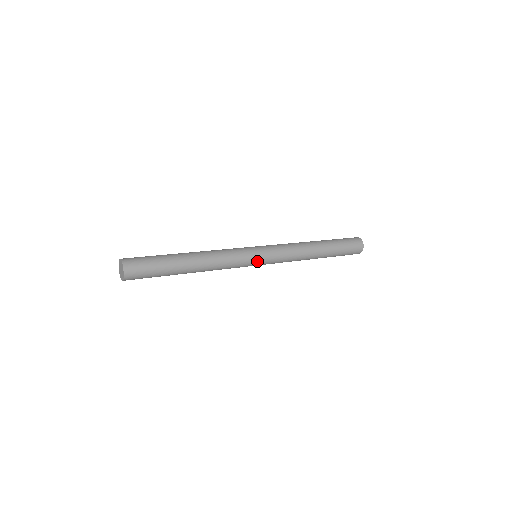
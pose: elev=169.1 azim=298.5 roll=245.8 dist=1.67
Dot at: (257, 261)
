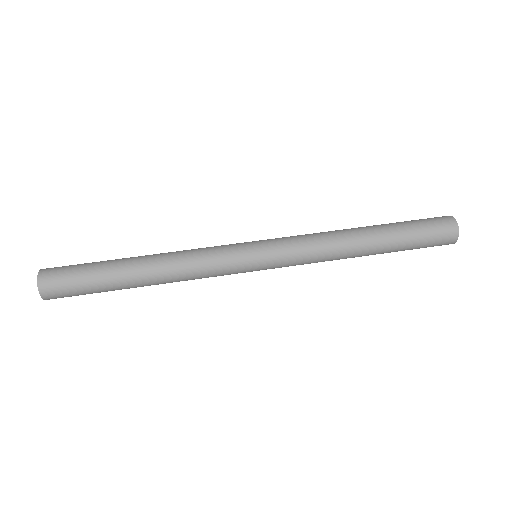
Dot at: (253, 264)
